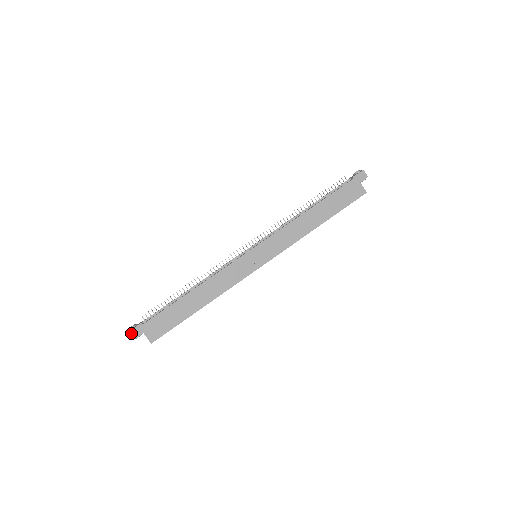
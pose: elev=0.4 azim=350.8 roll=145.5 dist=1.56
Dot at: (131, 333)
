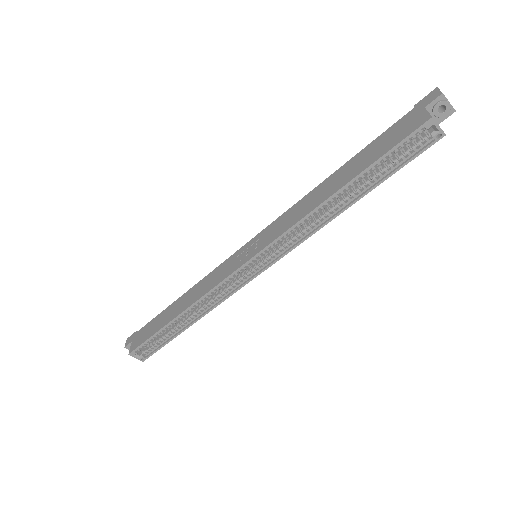
Dot at: (127, 340)
